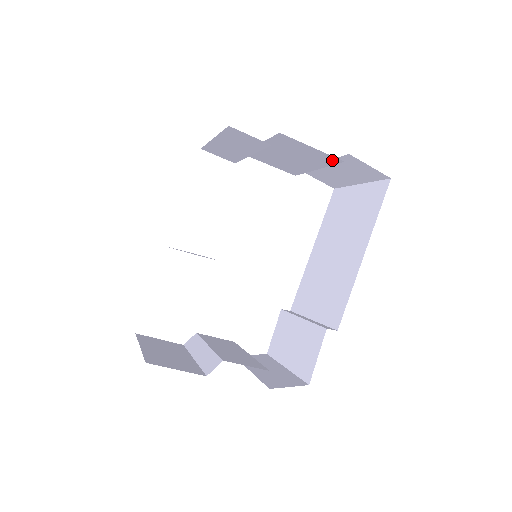
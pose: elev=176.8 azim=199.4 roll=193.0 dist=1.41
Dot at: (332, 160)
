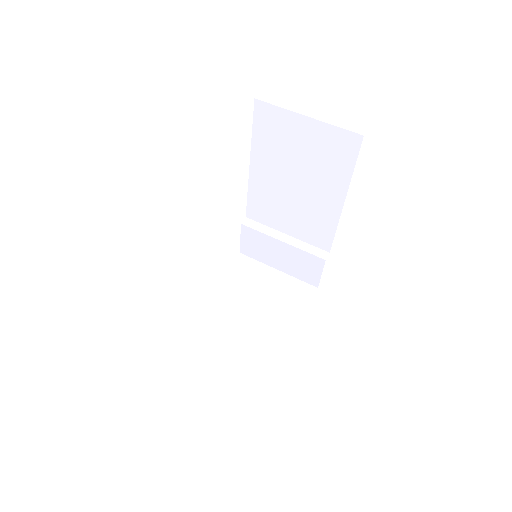
Dot at: occluded
